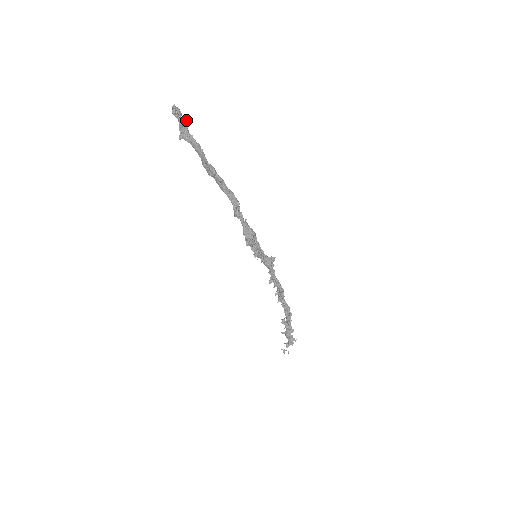
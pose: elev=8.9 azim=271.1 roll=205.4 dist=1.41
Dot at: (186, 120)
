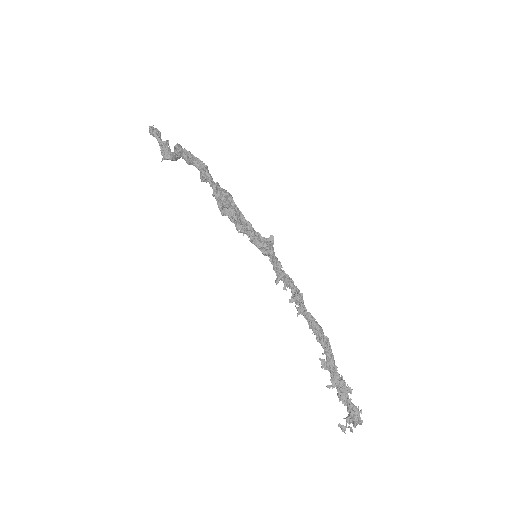
Dot at: (167, 141)
